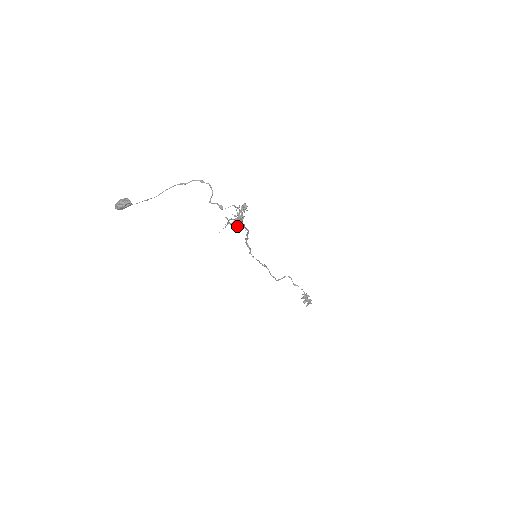
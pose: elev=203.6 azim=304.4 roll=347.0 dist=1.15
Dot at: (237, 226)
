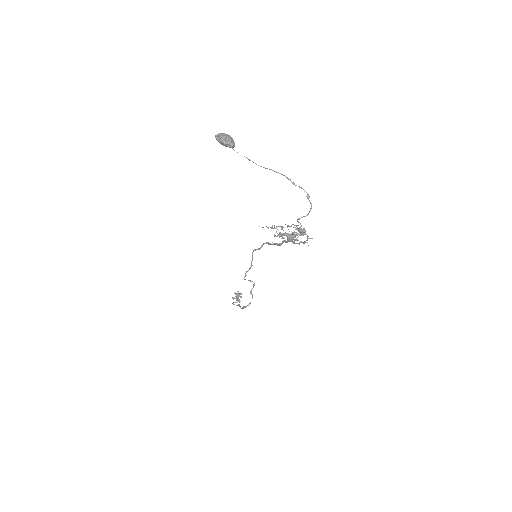
Dot at: (279, 236)
